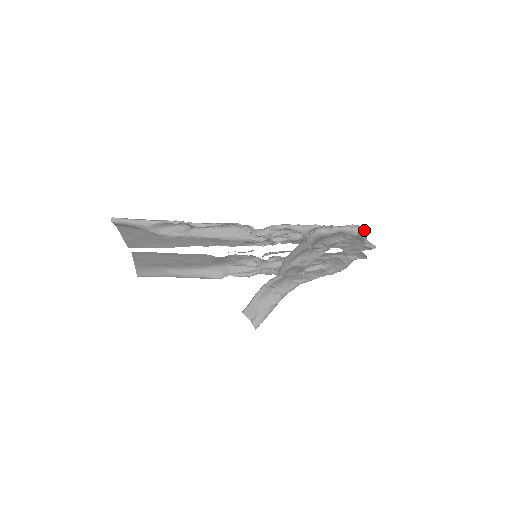
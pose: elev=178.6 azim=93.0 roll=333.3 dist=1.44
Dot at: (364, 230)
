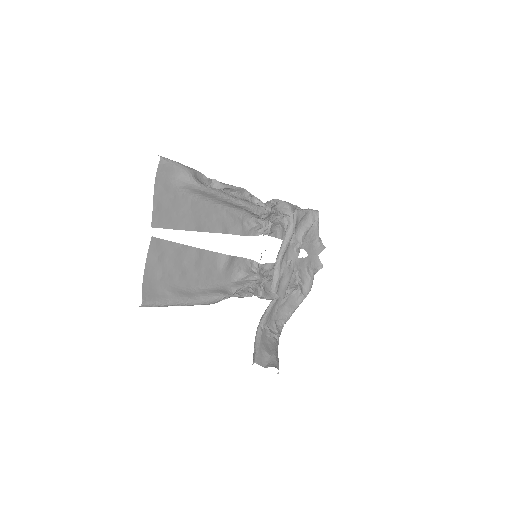
Dot at: occluded
